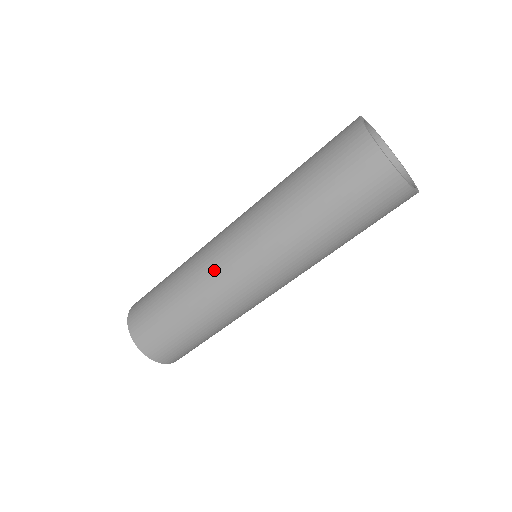
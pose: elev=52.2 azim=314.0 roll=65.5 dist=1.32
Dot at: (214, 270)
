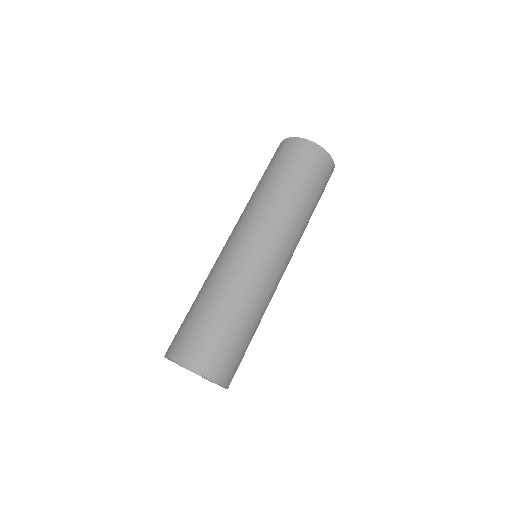
Dot at: (218, 257)
